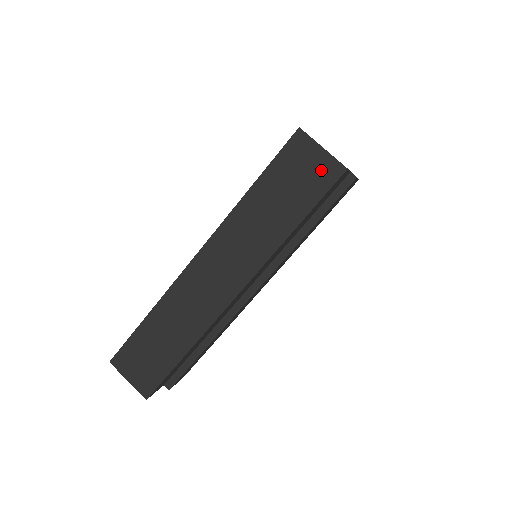
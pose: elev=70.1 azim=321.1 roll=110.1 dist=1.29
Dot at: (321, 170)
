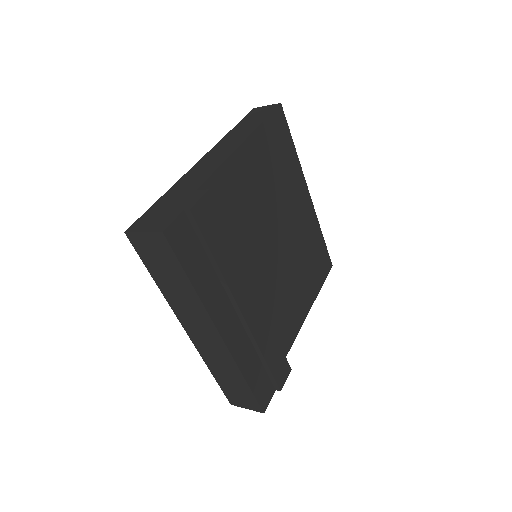
Dot at: (157, 244)
